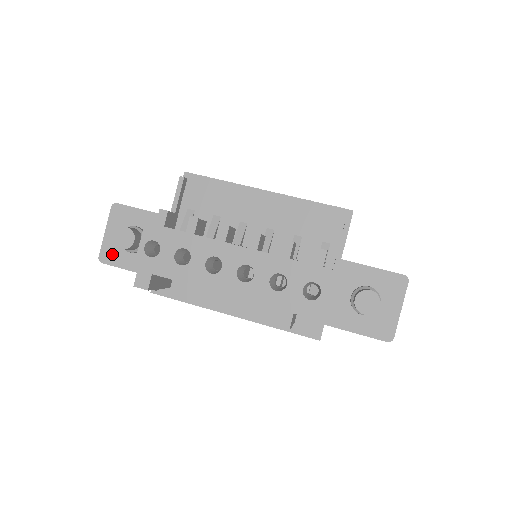
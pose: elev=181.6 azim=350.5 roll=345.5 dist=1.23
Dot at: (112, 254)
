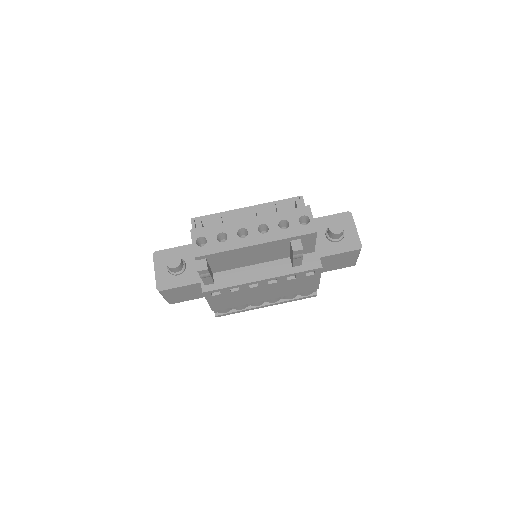
Dot at: (165, 282)
